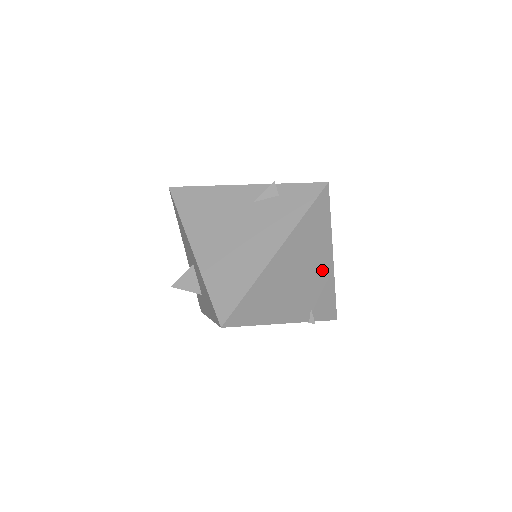
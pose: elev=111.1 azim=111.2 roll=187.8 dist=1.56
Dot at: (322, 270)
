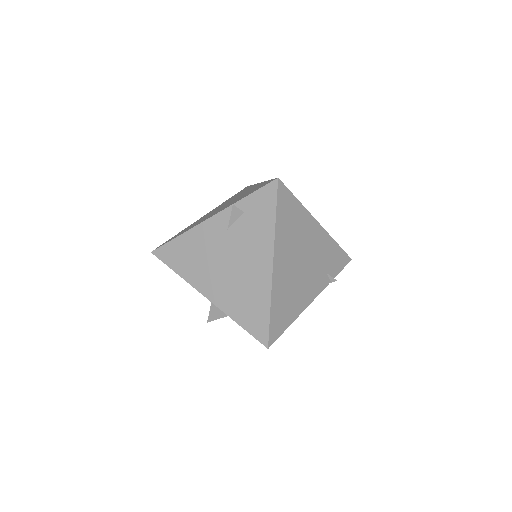
Dot at: (317, 240)
